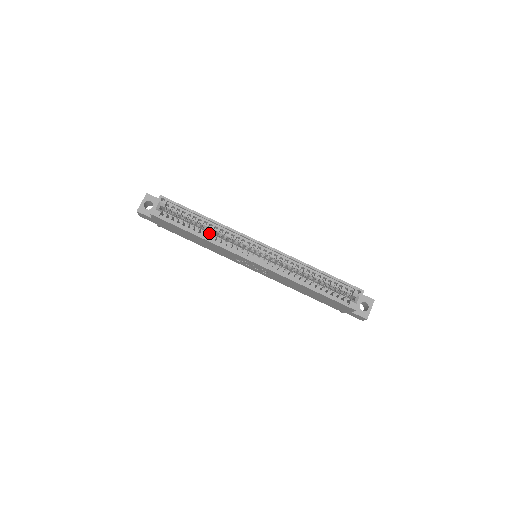
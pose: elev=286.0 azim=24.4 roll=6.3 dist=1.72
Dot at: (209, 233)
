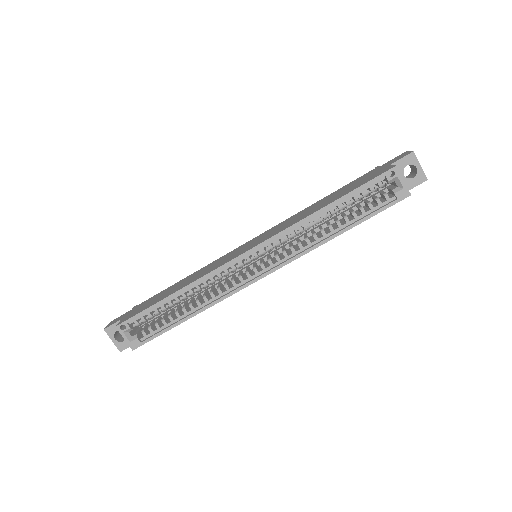
Dot at: occluded
